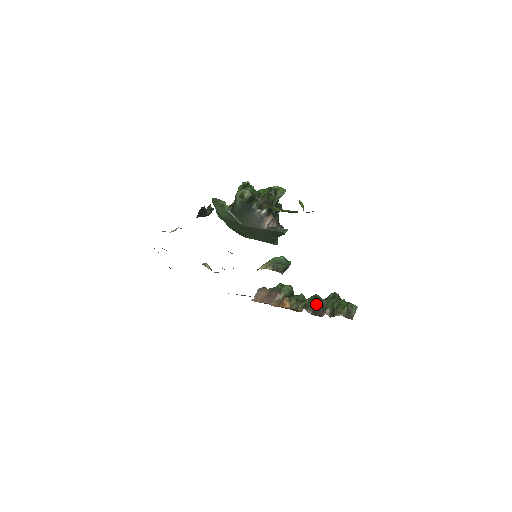
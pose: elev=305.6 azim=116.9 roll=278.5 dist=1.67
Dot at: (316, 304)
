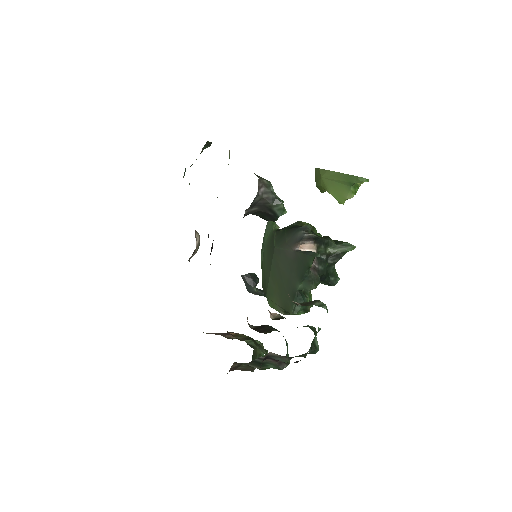
Dot at: (270, 326)
